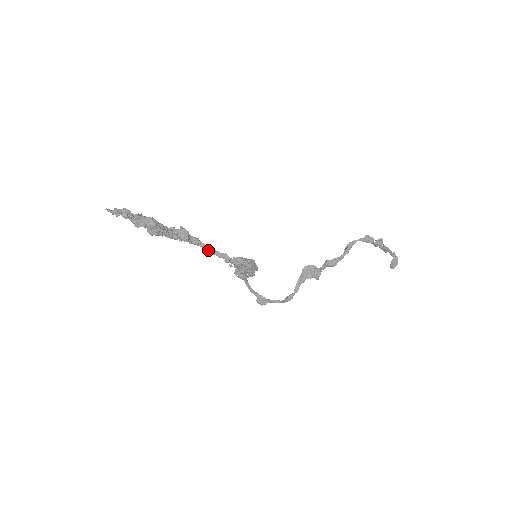
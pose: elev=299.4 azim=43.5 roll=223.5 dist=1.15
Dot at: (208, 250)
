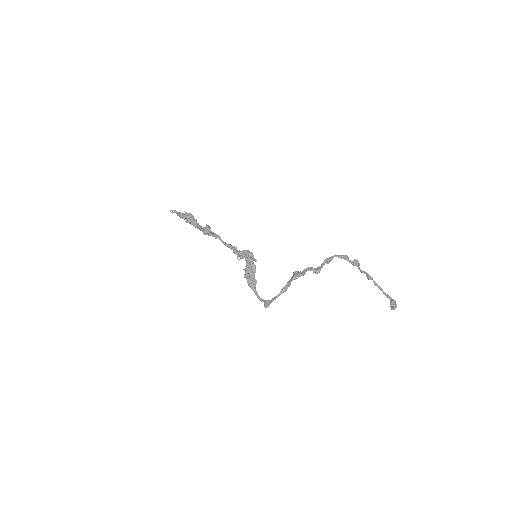
Dot at: (222, 241)
